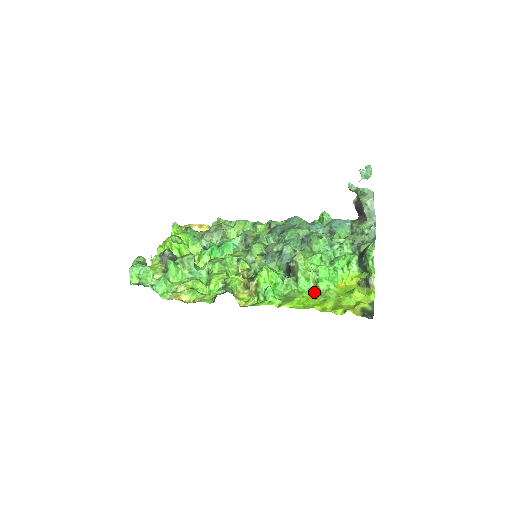
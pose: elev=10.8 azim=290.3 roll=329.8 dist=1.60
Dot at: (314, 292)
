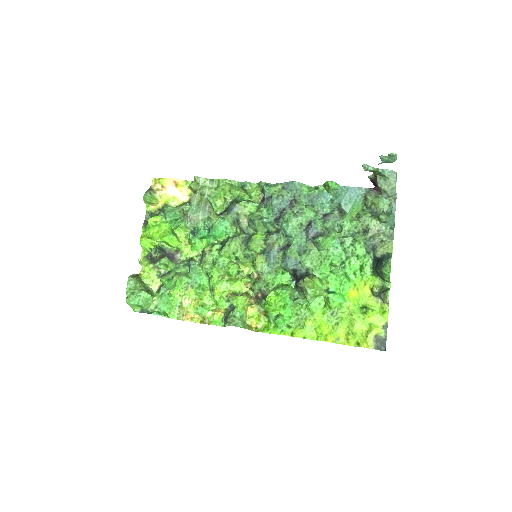
Dot at: (325, 310)
